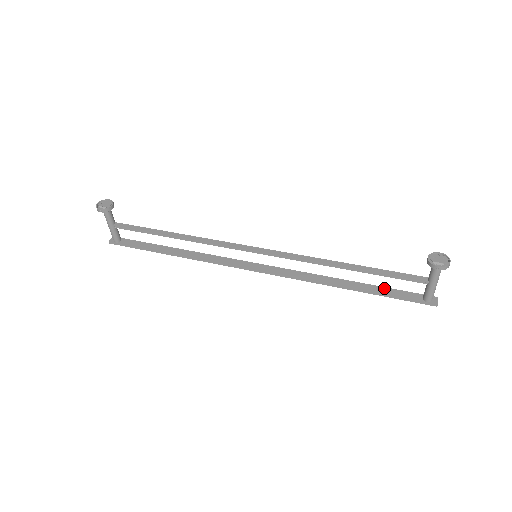
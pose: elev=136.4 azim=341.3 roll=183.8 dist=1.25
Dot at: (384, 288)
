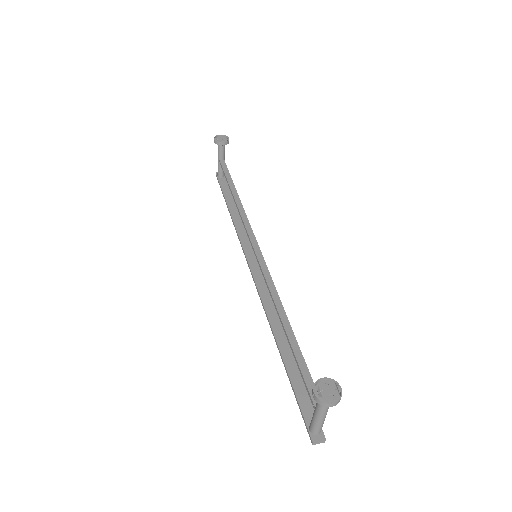
Dot at: (301, 379)
